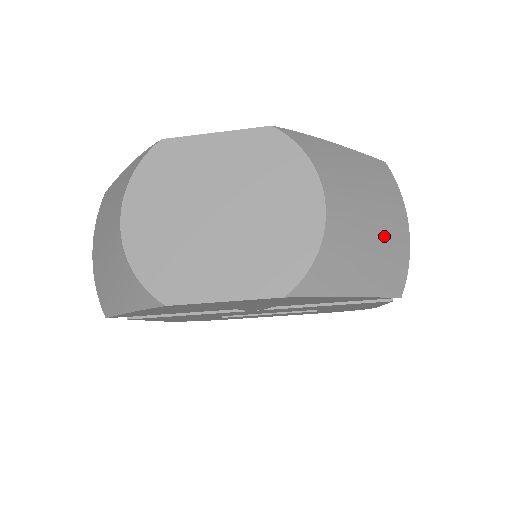
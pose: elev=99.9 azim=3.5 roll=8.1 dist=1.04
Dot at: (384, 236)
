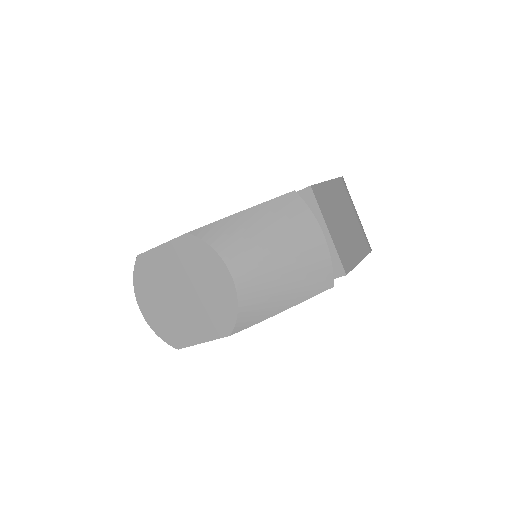
Dot at: (296, 261)
